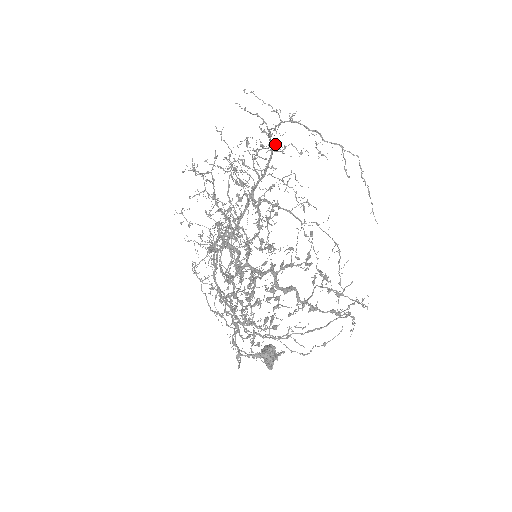
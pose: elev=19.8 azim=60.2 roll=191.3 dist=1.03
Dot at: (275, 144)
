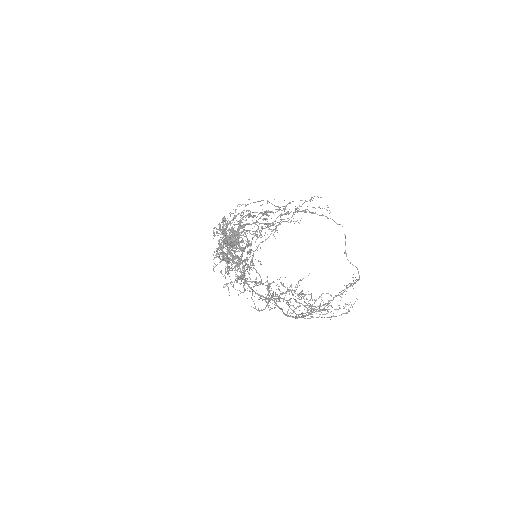
Dot at: occluded
